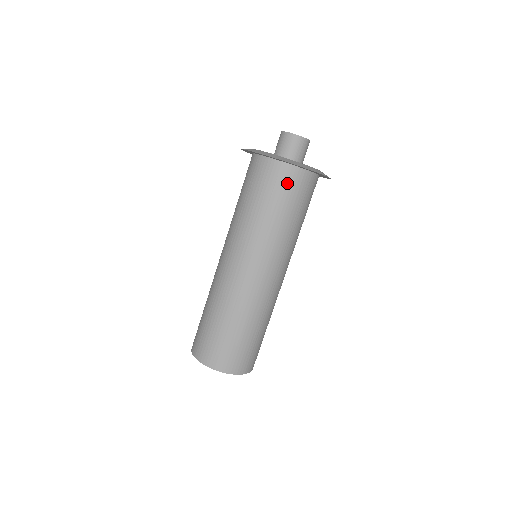
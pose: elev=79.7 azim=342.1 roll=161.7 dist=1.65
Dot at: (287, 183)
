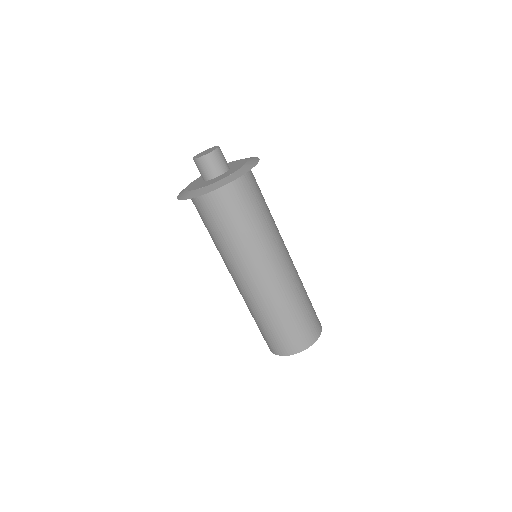
Dot at: (216, 205)
